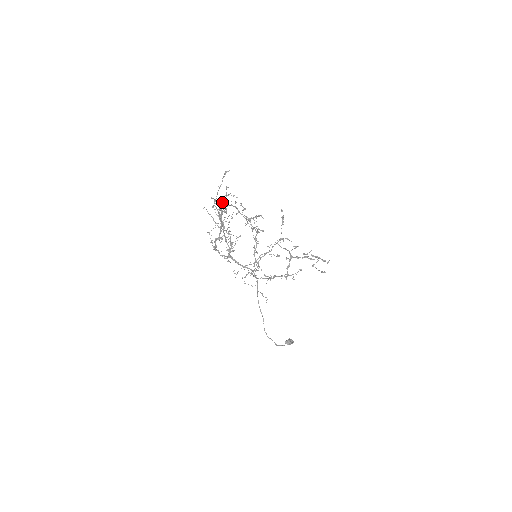
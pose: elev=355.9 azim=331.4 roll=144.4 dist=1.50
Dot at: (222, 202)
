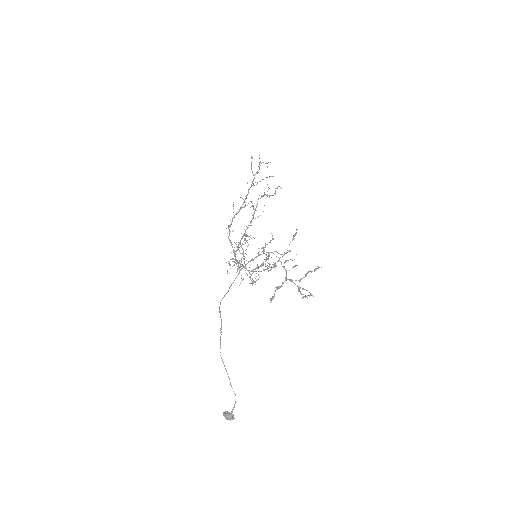
Dot at: occluded
